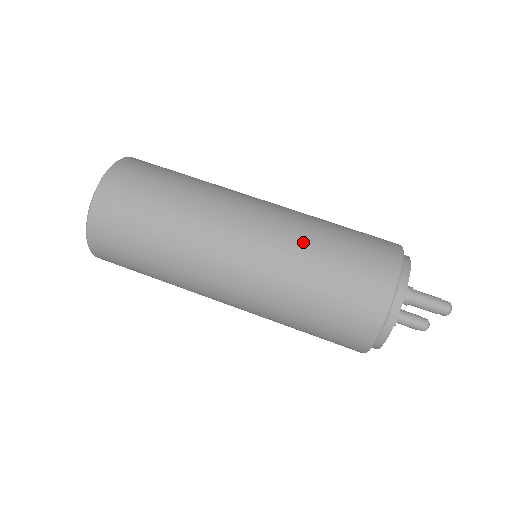
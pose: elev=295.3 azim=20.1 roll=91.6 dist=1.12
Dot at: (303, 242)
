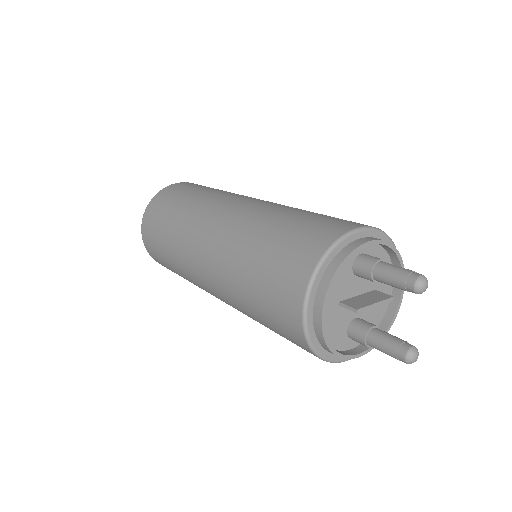
Dot at: (287, 207)
